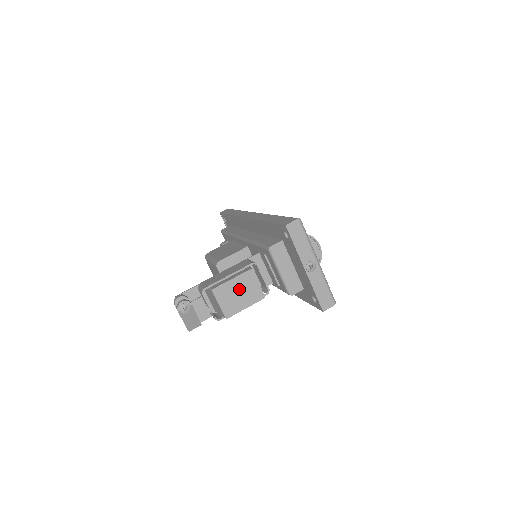
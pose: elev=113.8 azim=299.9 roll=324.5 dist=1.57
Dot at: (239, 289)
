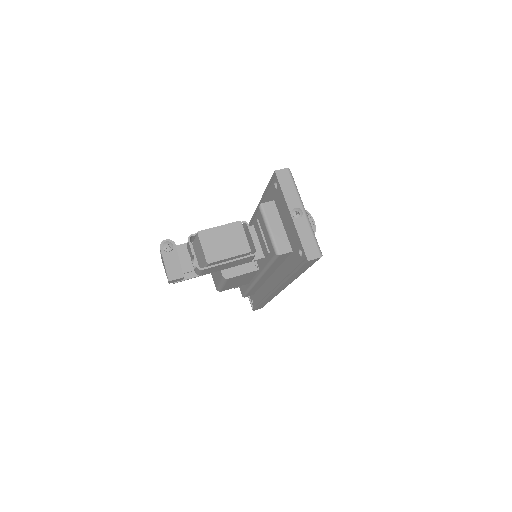
Dot at: (225, 237)
